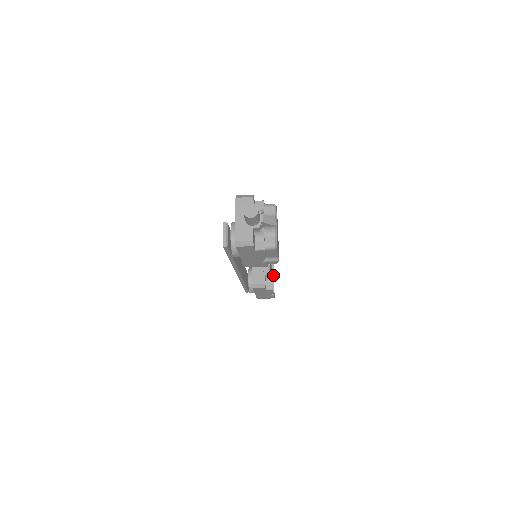
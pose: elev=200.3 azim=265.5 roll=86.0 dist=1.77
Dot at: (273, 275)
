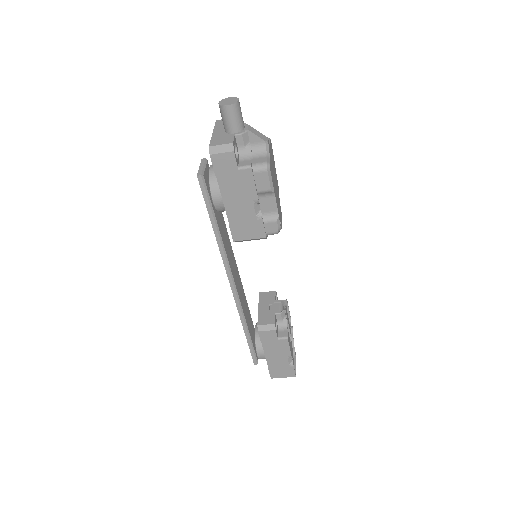
Dot at: (293, 347)
